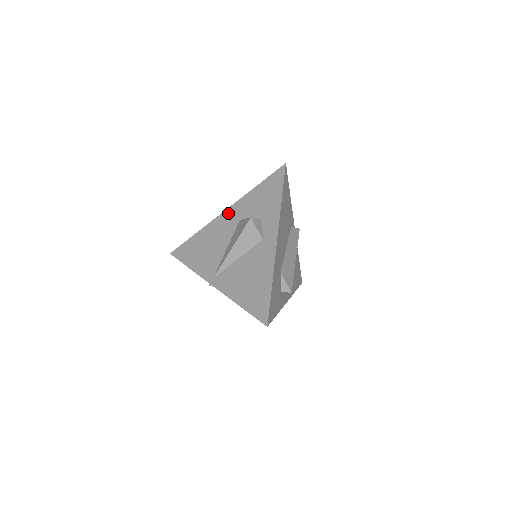
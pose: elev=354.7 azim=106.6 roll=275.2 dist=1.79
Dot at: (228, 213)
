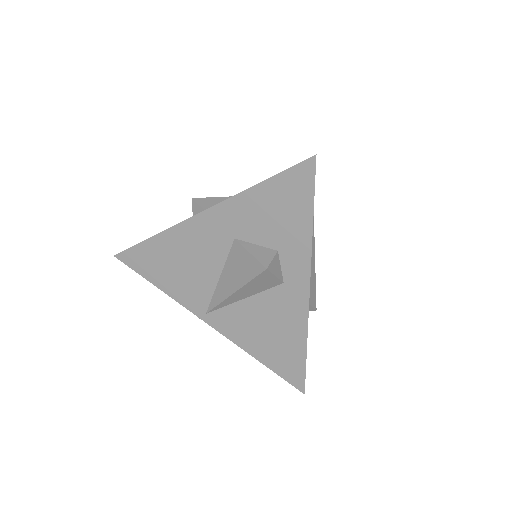
Dot at: (208, 219)
